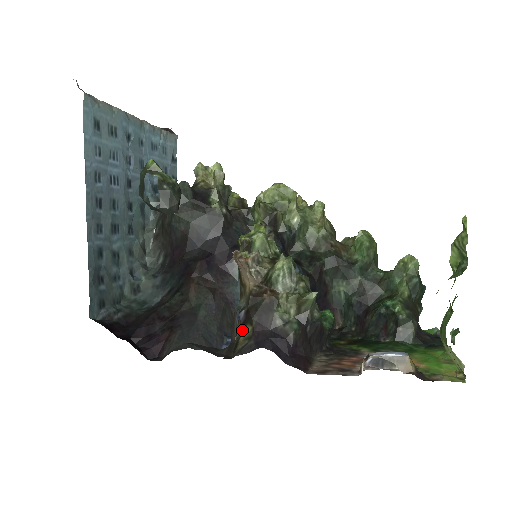
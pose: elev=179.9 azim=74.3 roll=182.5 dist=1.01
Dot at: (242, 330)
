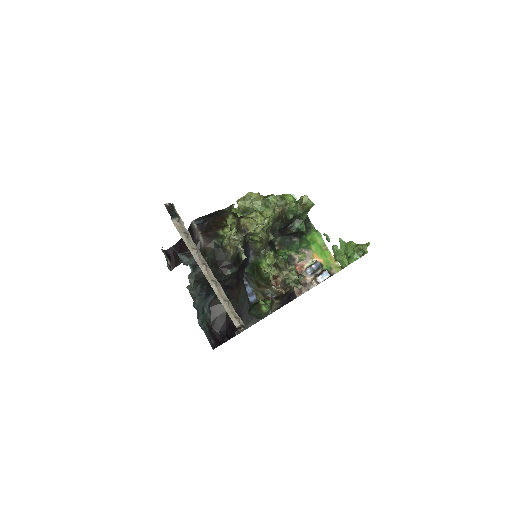
Dot at: occluded
